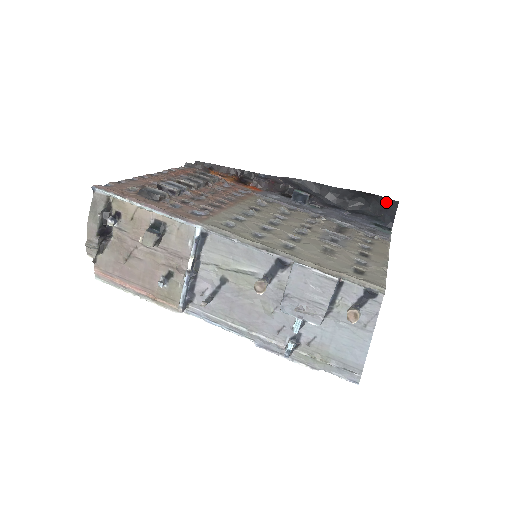
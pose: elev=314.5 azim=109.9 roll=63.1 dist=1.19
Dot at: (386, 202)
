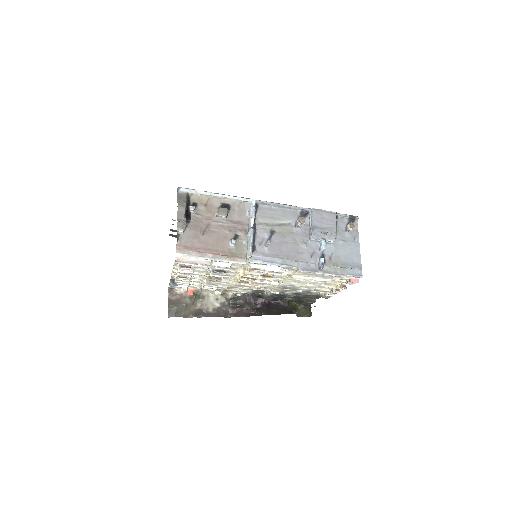
Dot at: occluded
